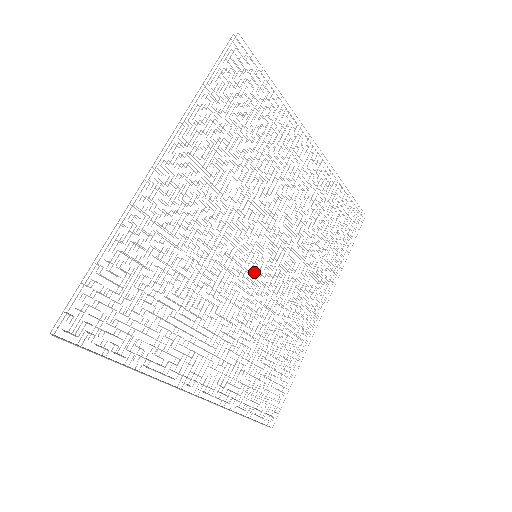
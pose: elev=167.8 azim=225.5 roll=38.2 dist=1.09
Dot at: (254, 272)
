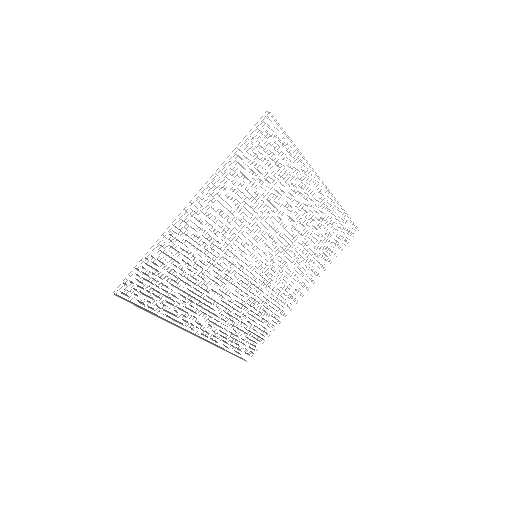
Dot at: (252, 266)
